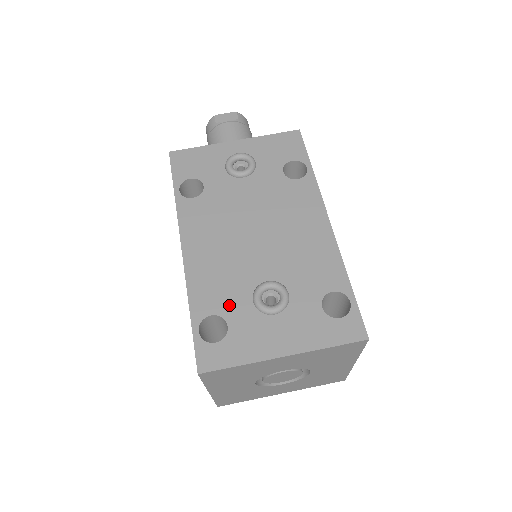
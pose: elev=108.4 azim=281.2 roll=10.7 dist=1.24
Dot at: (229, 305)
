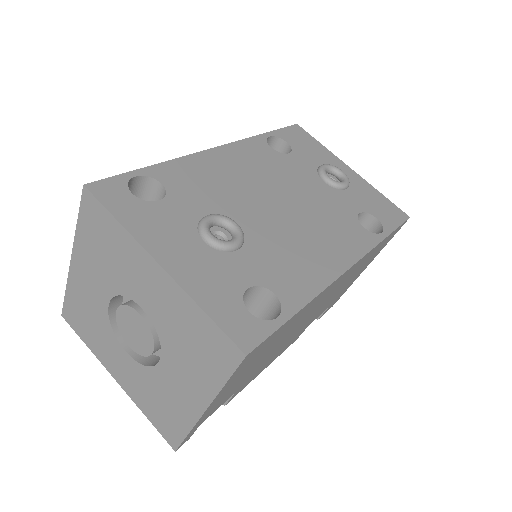
Dot at: (185, 197)
